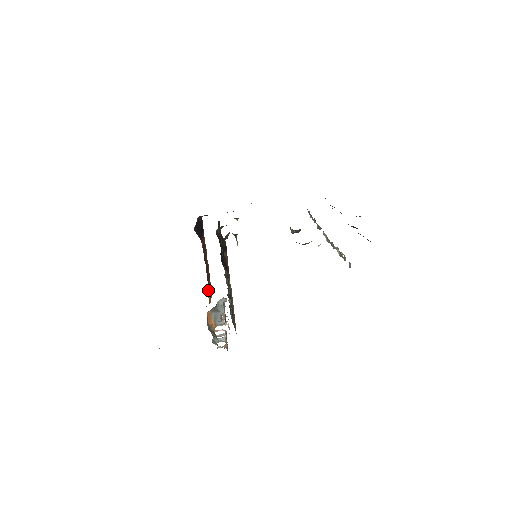
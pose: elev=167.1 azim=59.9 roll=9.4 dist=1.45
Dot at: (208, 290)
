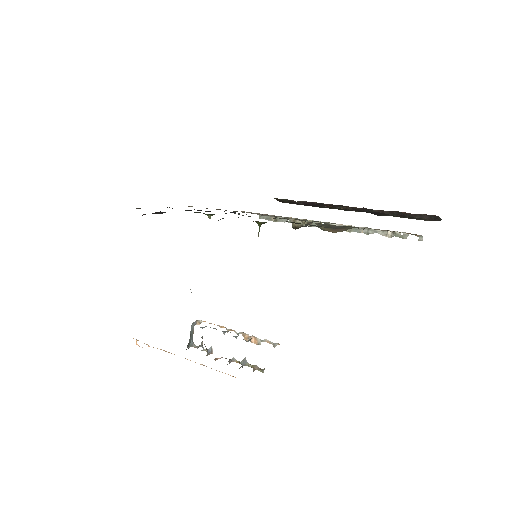
Dot at: occluded
